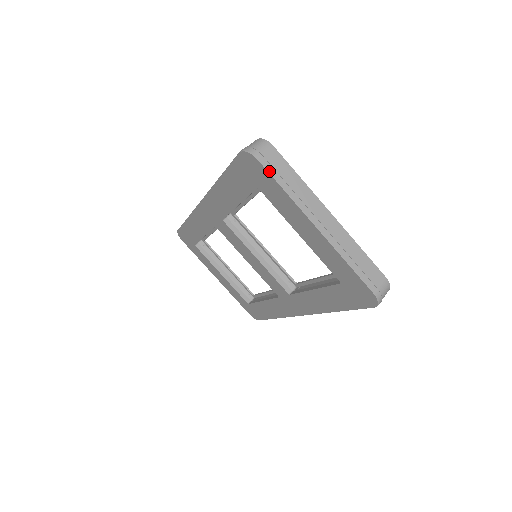
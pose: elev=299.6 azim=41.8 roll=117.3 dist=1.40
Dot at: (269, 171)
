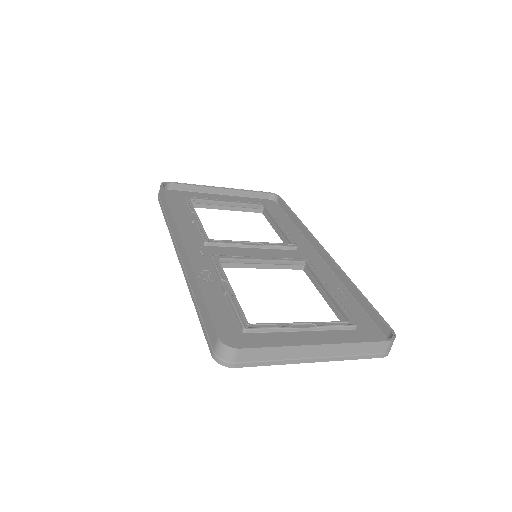
Dot at: occluded
